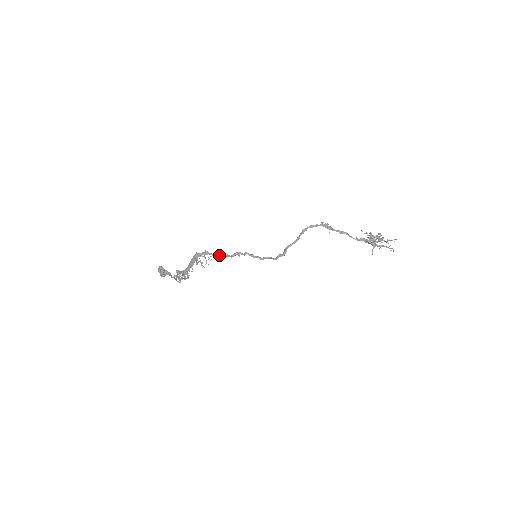
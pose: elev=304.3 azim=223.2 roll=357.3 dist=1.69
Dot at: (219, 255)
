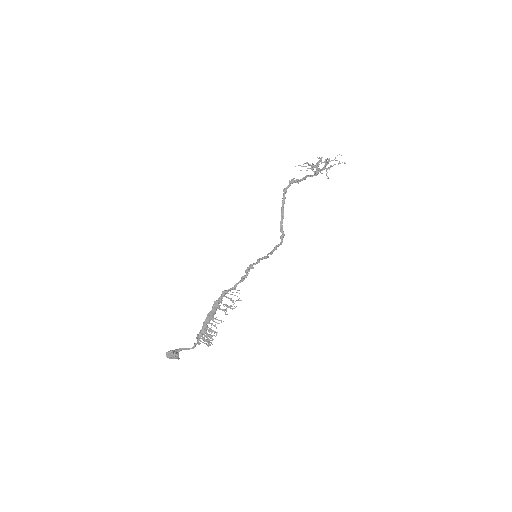
Dot at: (237, 284)
